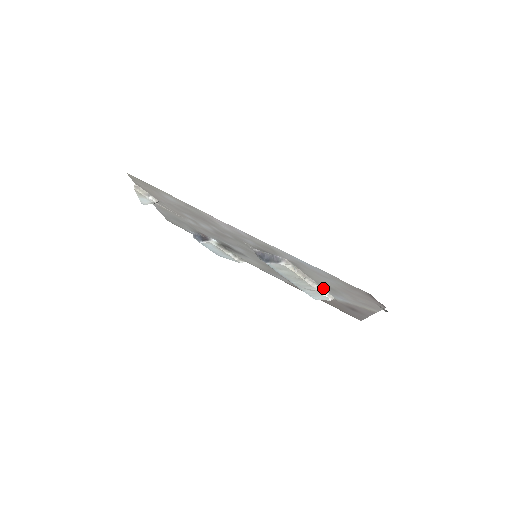
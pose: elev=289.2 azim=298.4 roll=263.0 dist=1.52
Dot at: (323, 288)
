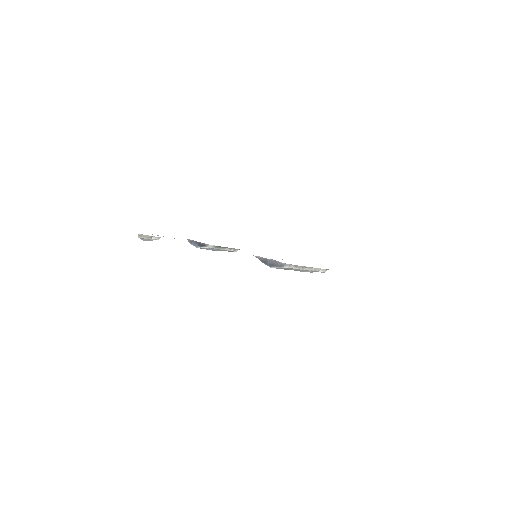
Dot at: (318, 268)
